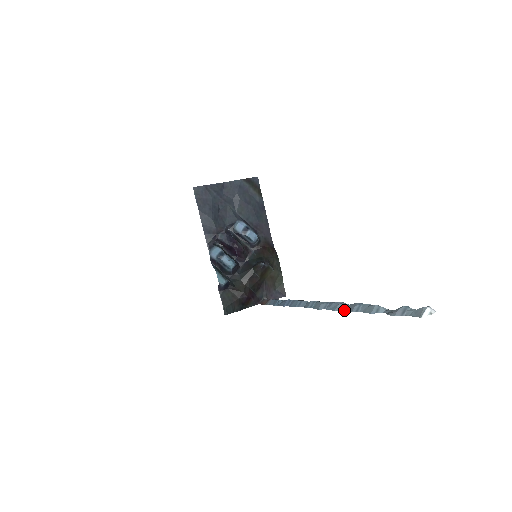
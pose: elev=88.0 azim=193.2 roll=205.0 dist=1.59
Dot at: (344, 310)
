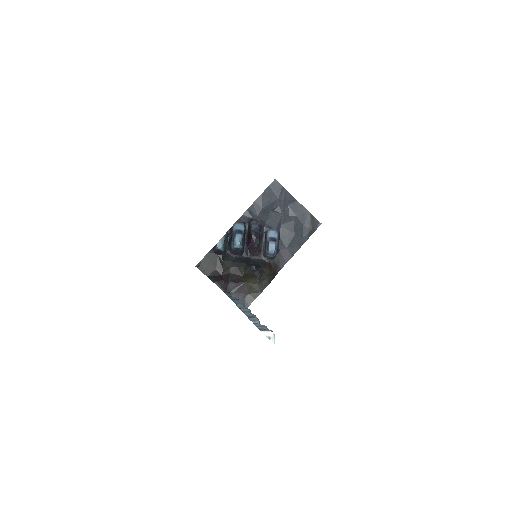
Dot at: (244, 312)
